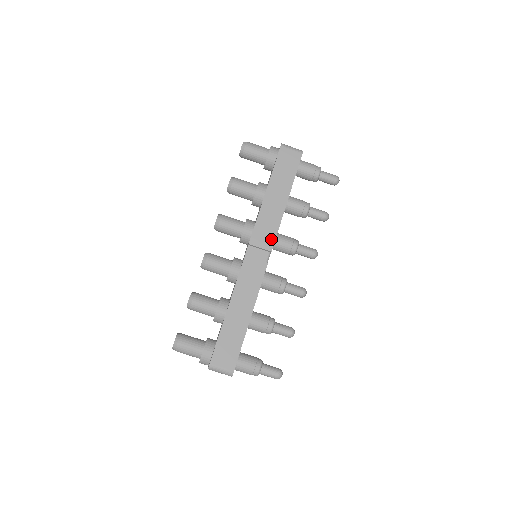
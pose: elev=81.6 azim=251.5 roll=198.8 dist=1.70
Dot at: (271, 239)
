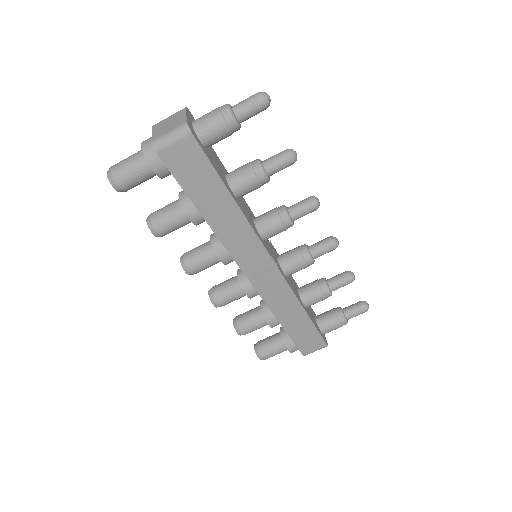
Dot at: (259, 249)
